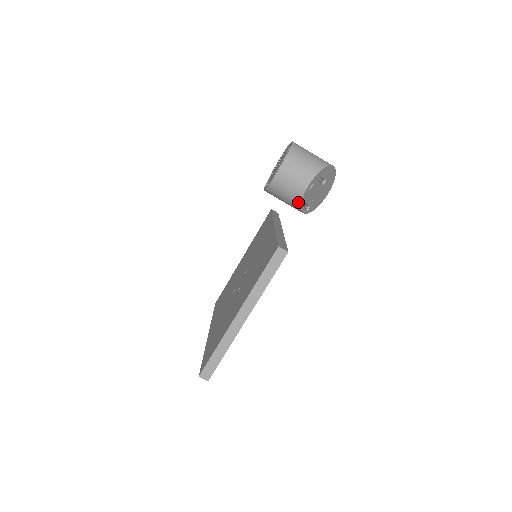
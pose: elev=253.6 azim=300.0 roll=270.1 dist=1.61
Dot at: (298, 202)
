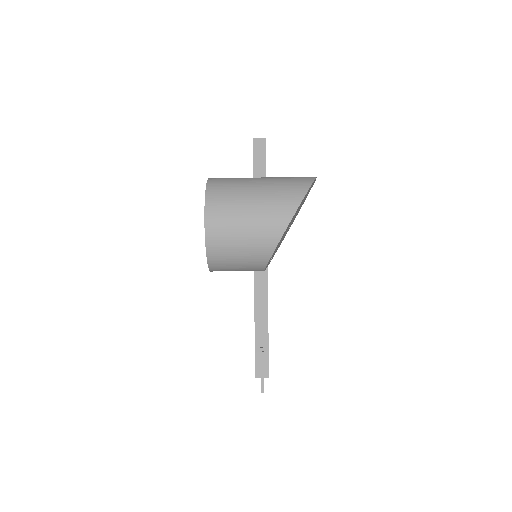
Dot at: occluded
